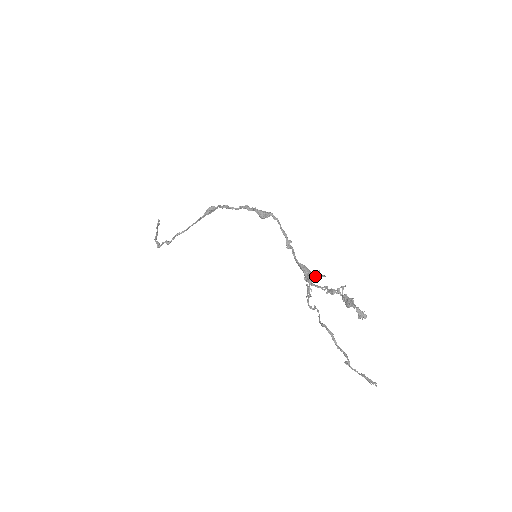
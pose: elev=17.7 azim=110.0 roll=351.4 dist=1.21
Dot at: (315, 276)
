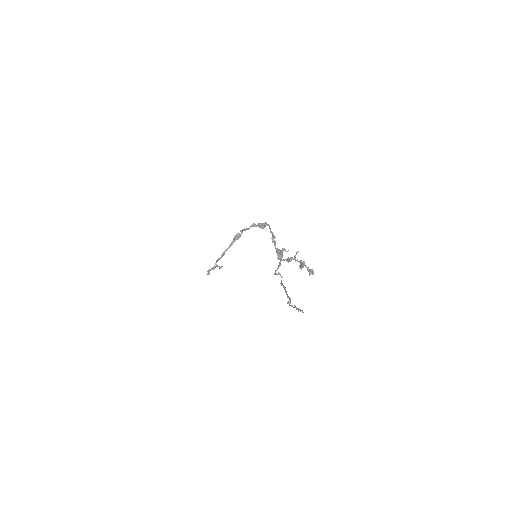
Dot at: (281, 252)
